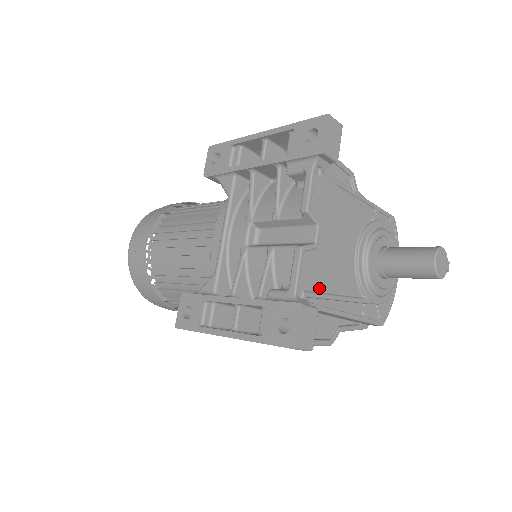
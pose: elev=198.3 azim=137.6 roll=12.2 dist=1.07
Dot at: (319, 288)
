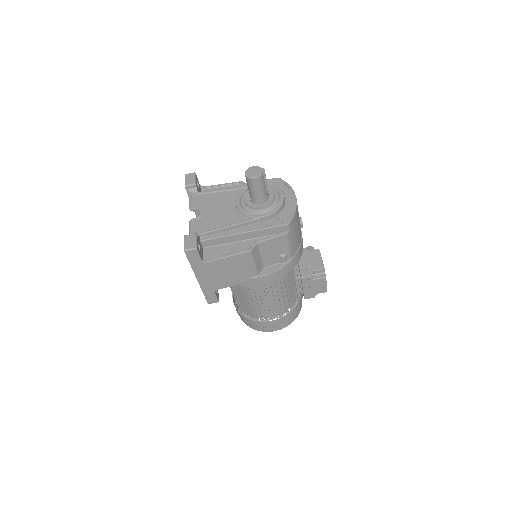
Dot at: (209, 229)
